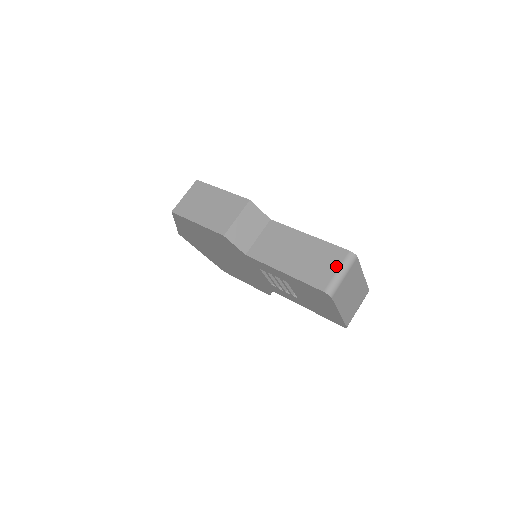
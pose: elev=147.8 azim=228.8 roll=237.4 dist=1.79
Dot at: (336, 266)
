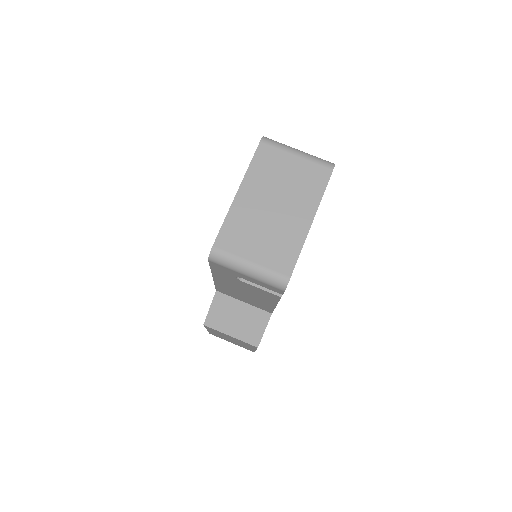
Dot at: occluded
